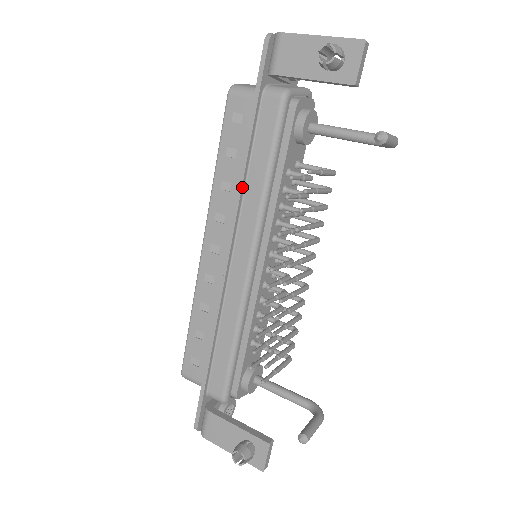
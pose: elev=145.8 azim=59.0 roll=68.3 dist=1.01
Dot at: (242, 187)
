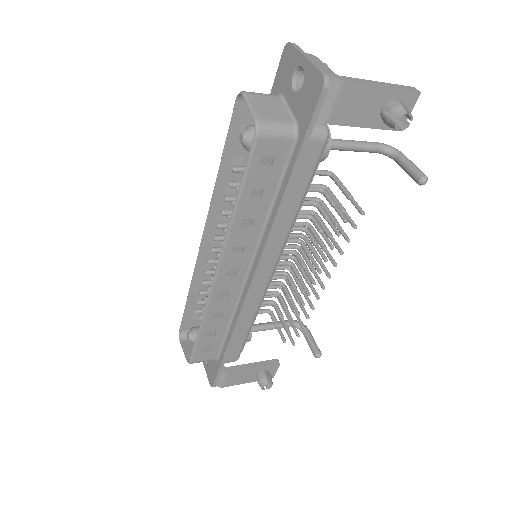
Dot at: (276, 225)
